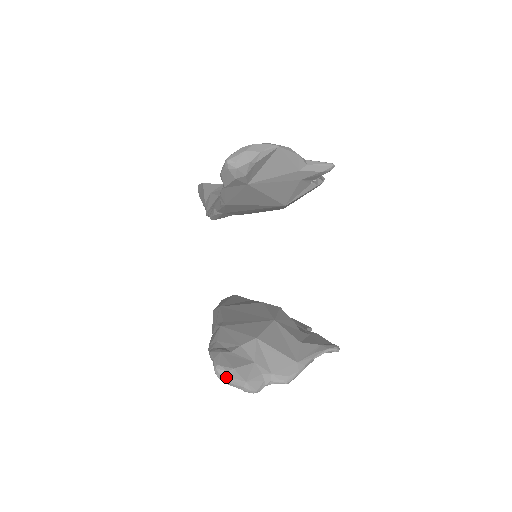
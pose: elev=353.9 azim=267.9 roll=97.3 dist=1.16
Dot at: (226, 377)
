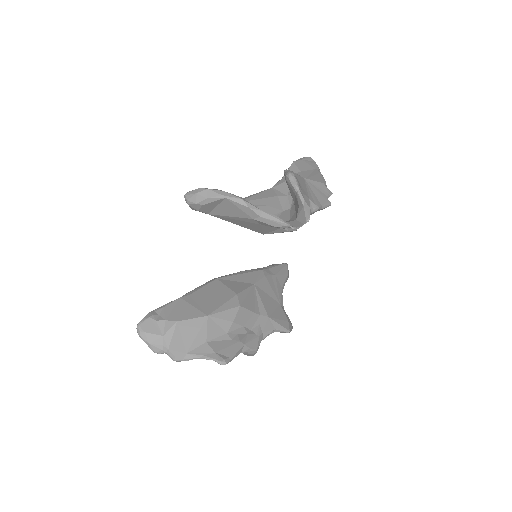
Dot at: (138, 334)
